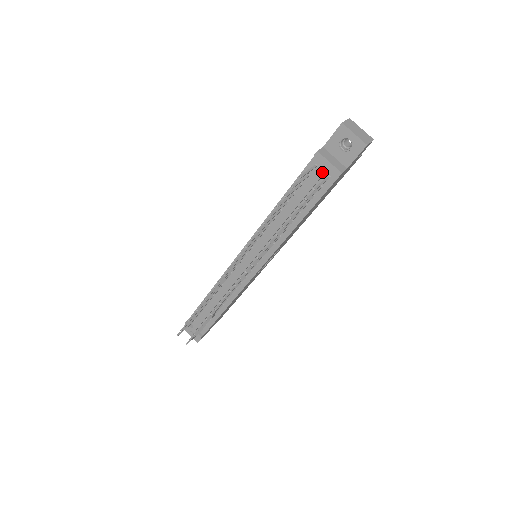
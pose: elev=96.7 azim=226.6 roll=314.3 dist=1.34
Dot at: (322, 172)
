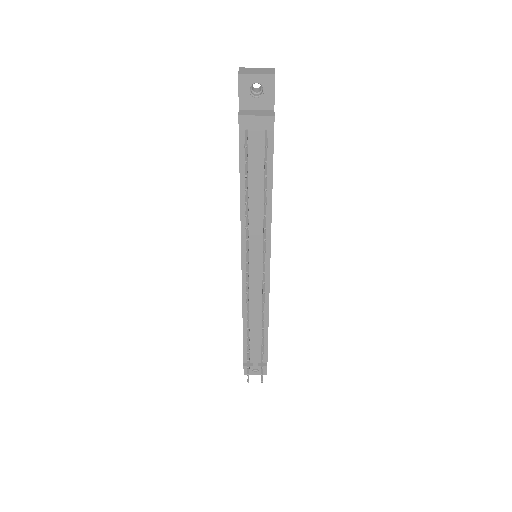
Dot at: (257, 130)
